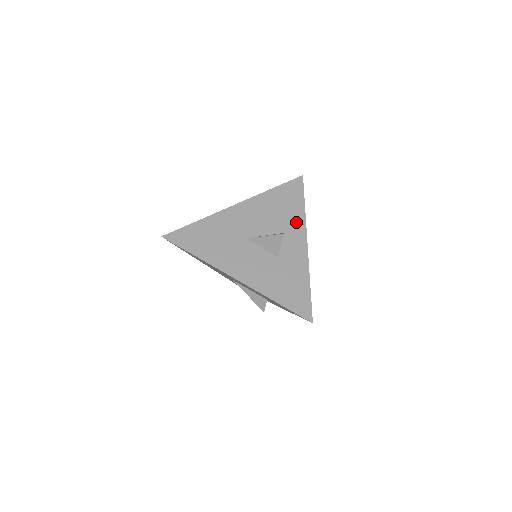
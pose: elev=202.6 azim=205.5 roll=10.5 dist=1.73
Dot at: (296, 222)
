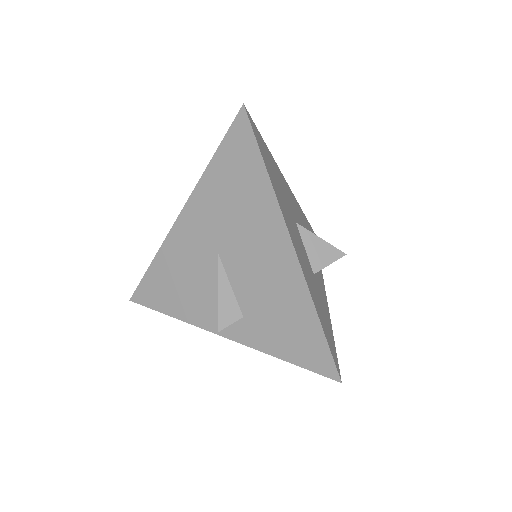
Dot at: occluded
